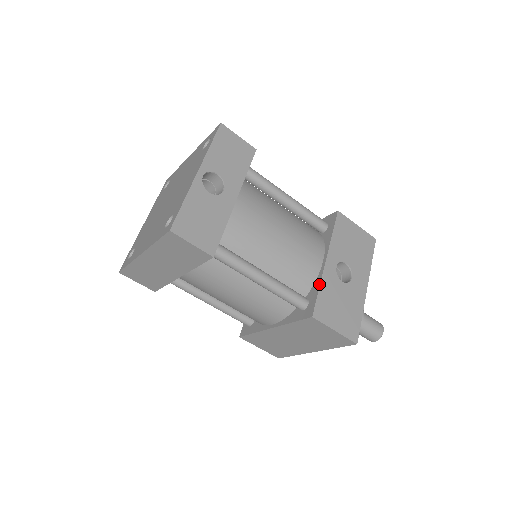
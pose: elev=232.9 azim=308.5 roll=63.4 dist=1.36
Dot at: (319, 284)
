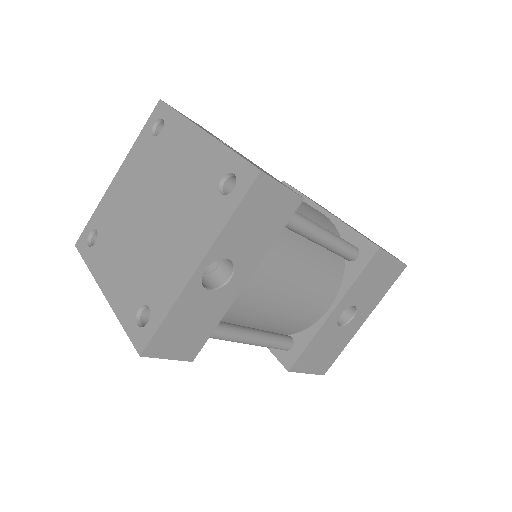
Dot at: (311, 338)
